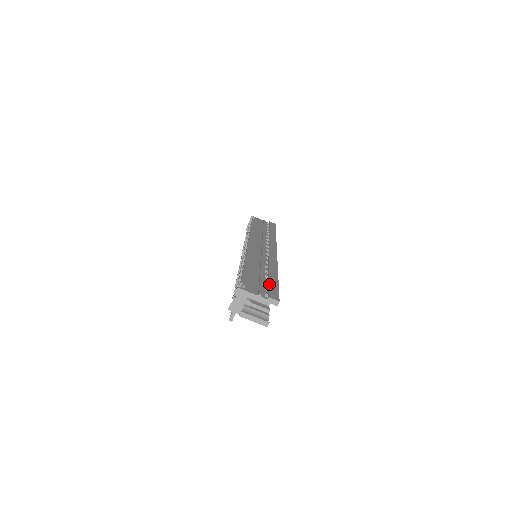
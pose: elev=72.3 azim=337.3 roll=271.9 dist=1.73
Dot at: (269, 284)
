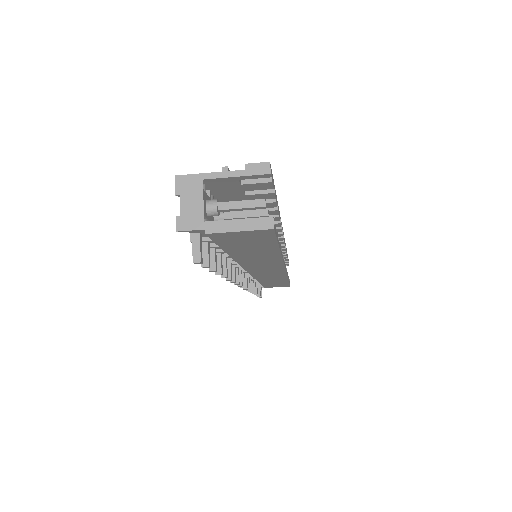
Dot at: occluded
